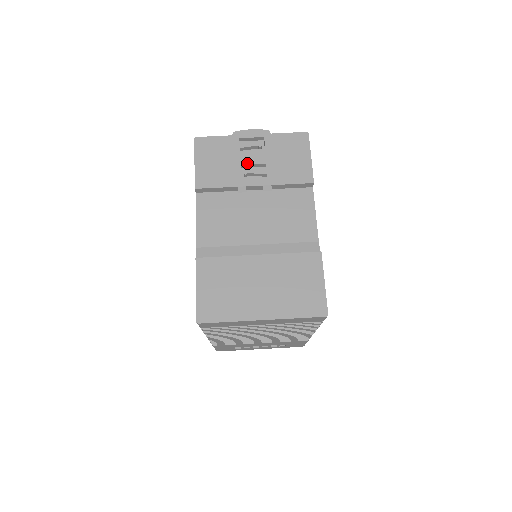
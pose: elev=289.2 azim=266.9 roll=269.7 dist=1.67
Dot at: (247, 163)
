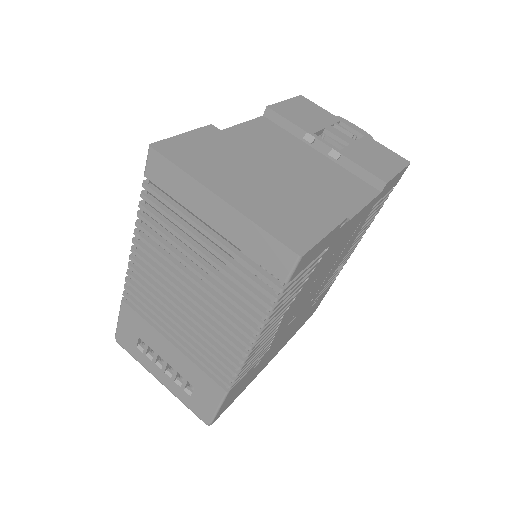
Dot at: (332, 132)
